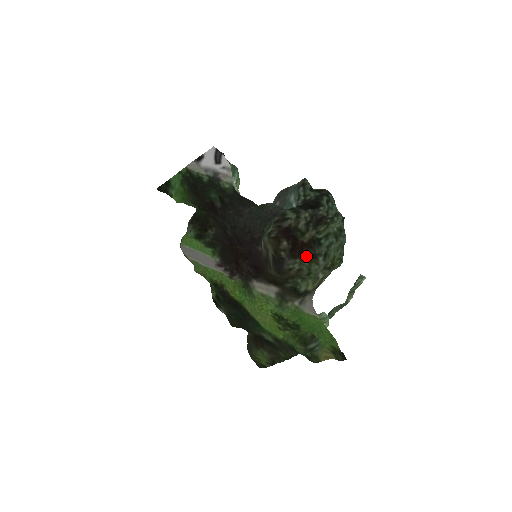
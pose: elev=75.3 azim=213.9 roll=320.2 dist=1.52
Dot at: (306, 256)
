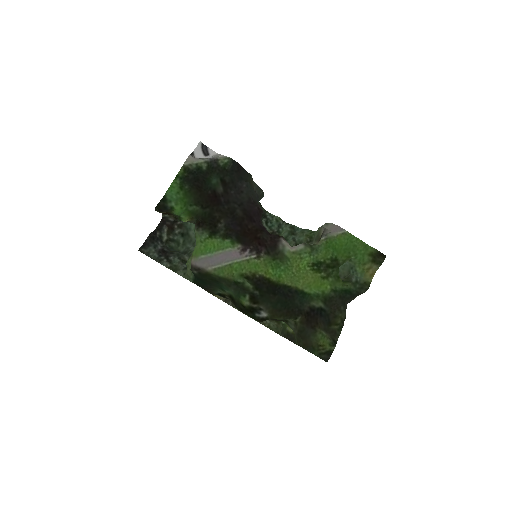
Dot at: occluded
